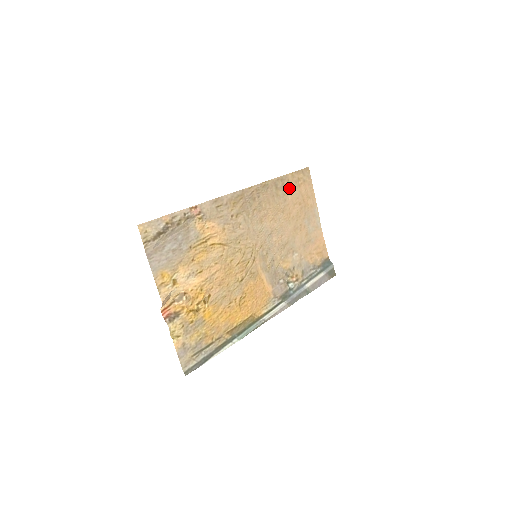
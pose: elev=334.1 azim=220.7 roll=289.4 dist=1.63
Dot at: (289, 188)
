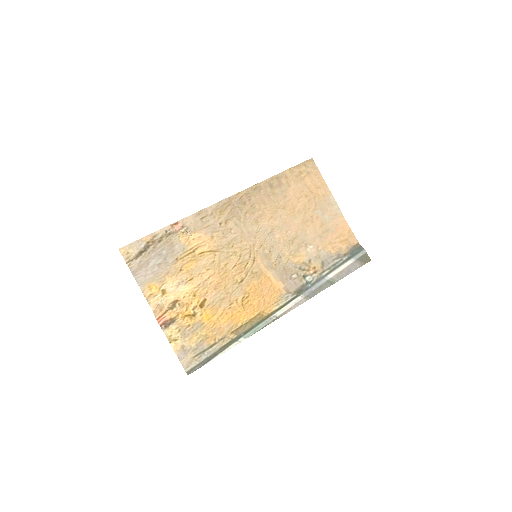
Dot at: (289, 184)
